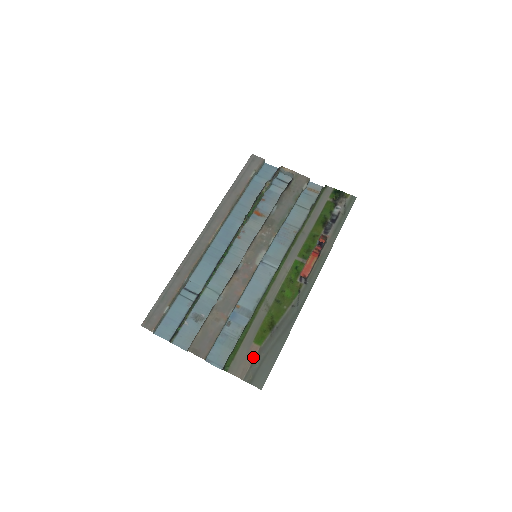
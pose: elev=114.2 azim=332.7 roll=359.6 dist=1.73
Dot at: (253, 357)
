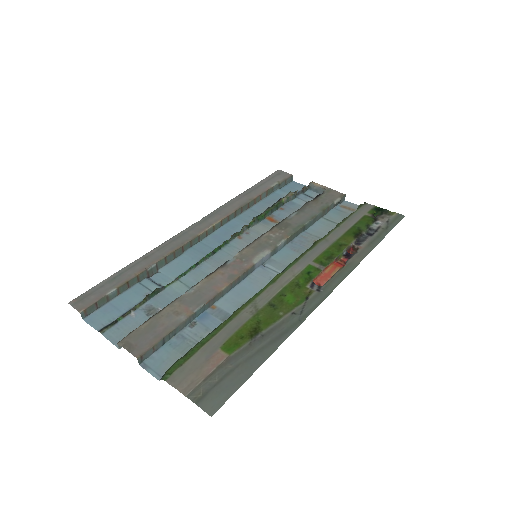
Dot at: (213, 367)
